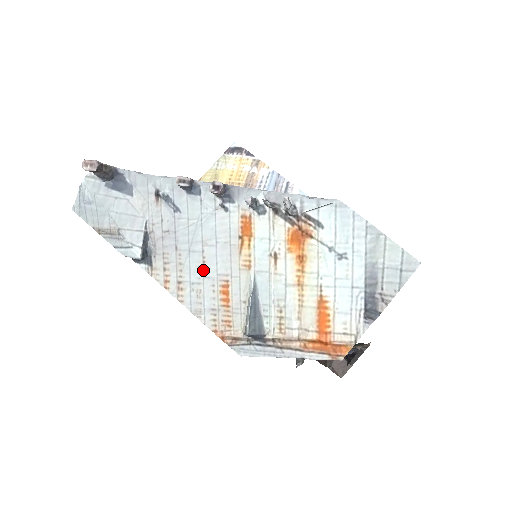
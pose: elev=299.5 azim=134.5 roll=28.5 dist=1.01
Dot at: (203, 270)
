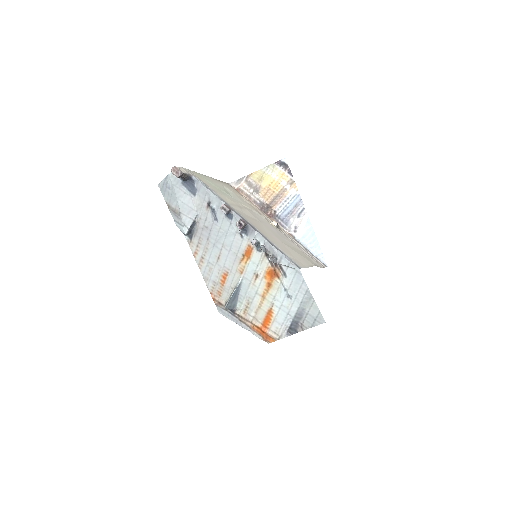
Dot at: (217, 259)
